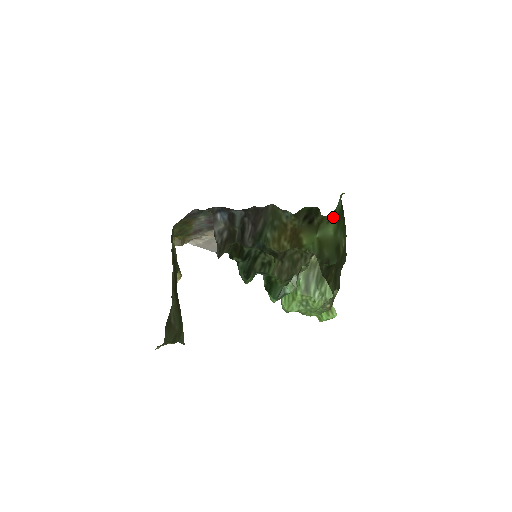
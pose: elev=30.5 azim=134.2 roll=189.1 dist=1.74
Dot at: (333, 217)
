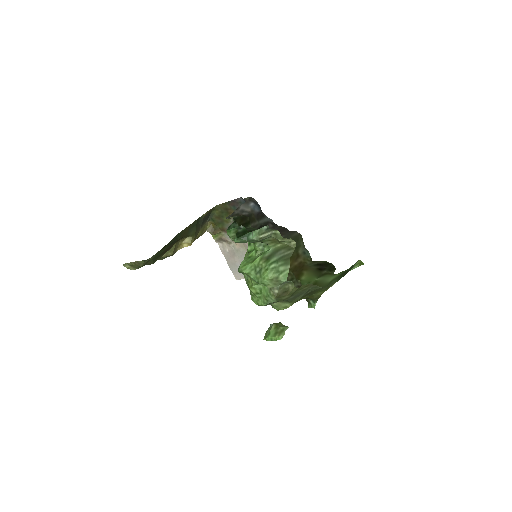
Dot at: (341, 272)
